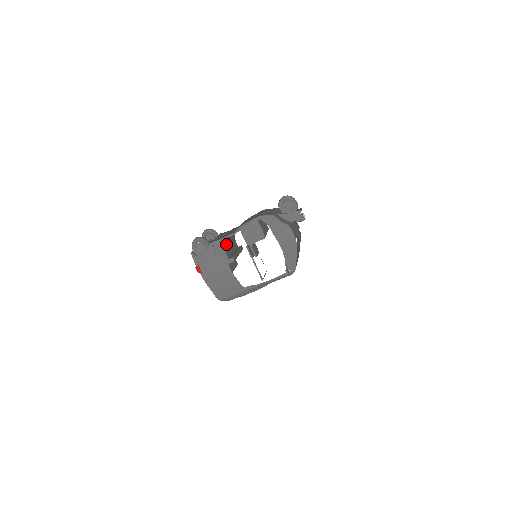
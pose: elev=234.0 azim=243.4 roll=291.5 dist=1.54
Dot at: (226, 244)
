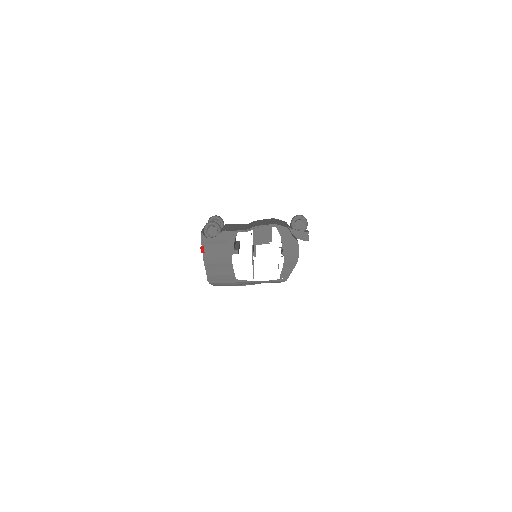
Dot at: occluded
